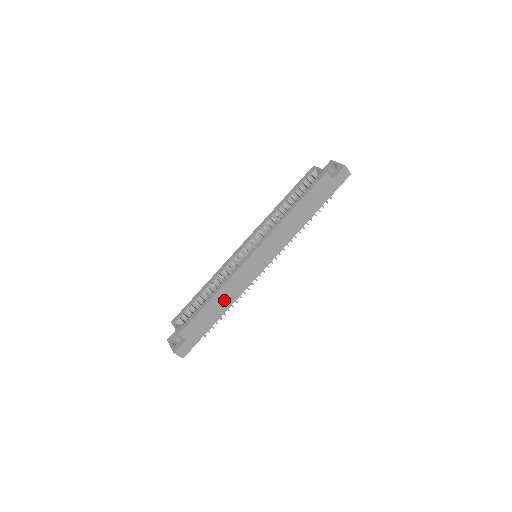
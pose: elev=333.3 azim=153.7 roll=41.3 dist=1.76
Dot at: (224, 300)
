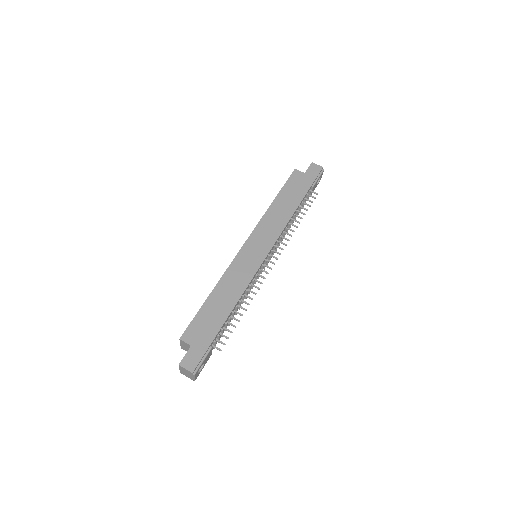
Dot at: (227, 295)
